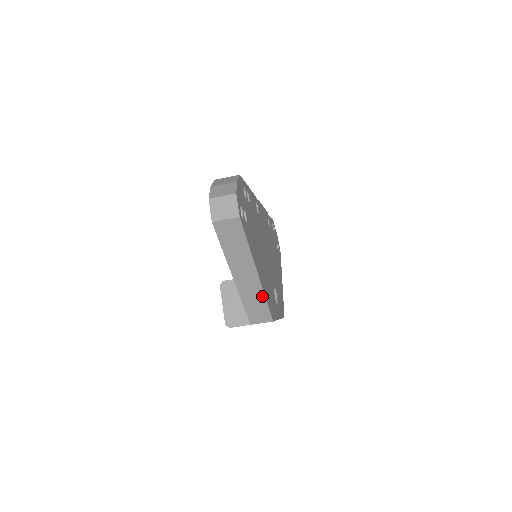
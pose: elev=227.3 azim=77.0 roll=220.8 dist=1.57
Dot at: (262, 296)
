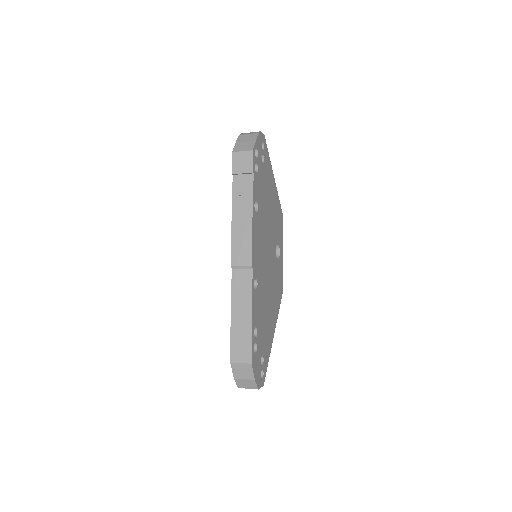
Dot at: occluded
